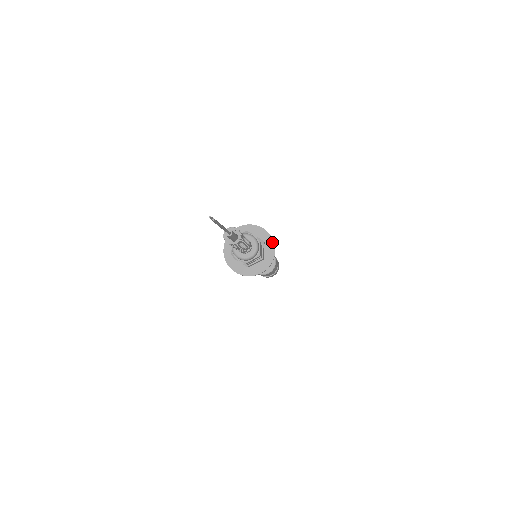
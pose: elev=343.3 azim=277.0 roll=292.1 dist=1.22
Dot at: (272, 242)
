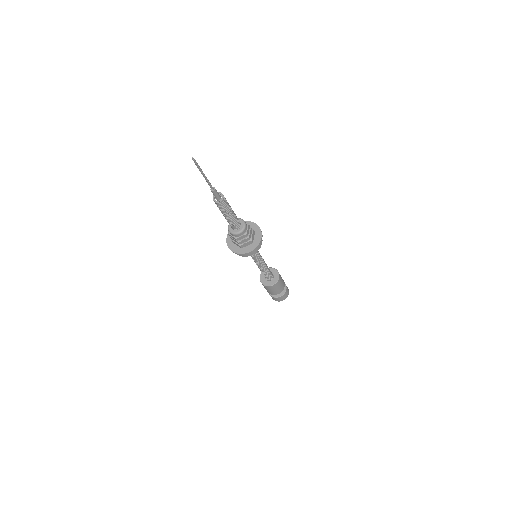
Dot at: (260, 232)
